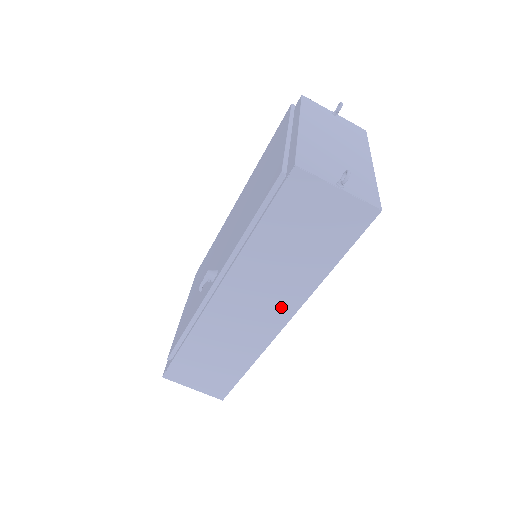
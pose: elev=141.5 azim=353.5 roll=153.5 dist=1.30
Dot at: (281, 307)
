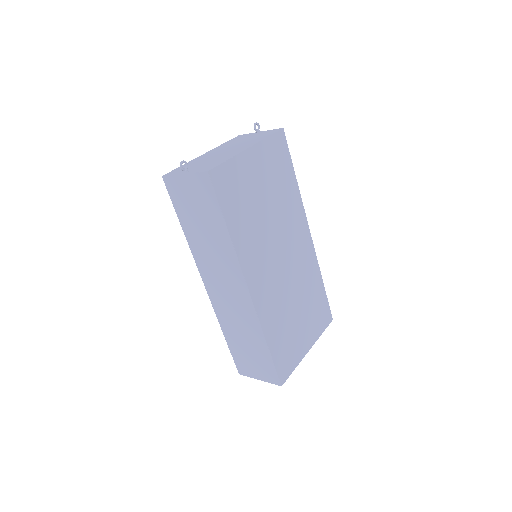
Dot at: (234, 276)
